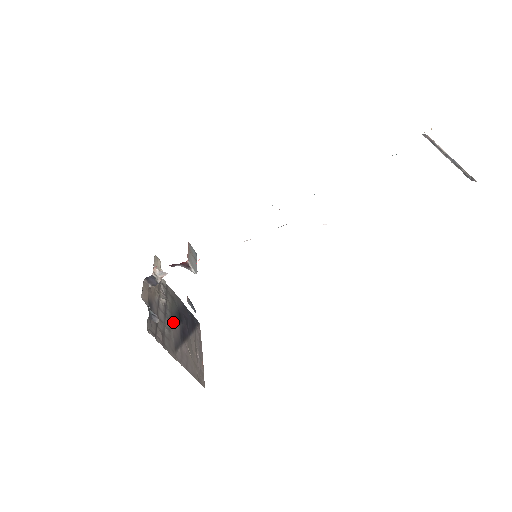
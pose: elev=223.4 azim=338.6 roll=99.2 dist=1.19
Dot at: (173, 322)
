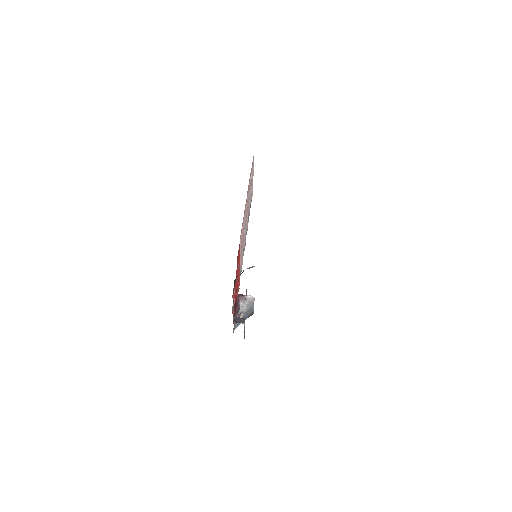
Dot at: occluded
